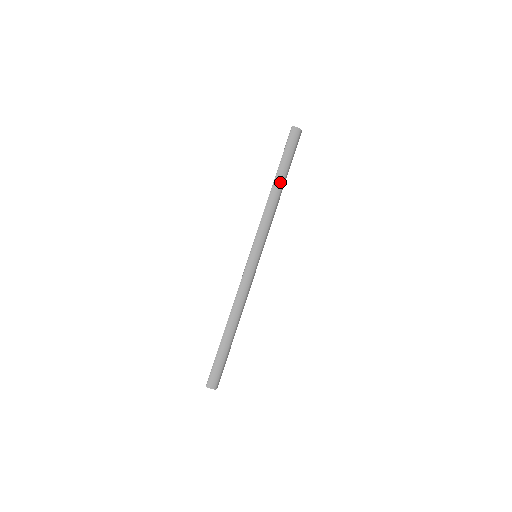
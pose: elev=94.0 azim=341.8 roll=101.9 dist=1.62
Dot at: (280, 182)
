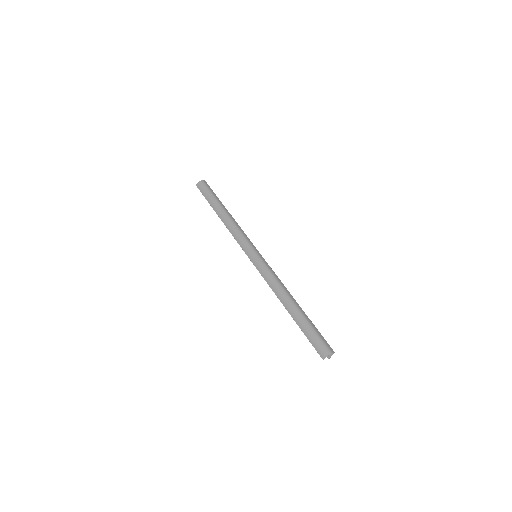
Dot at: (221, 211)
